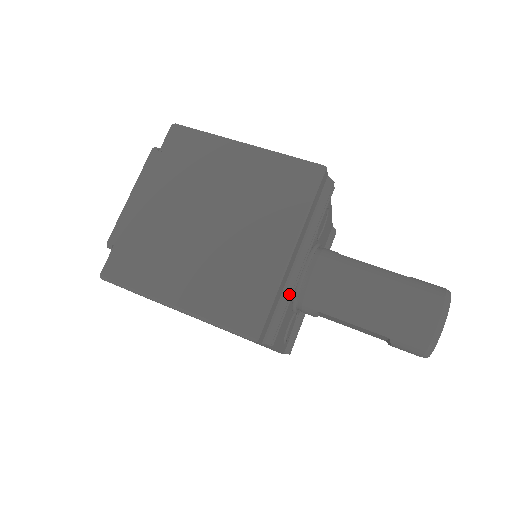
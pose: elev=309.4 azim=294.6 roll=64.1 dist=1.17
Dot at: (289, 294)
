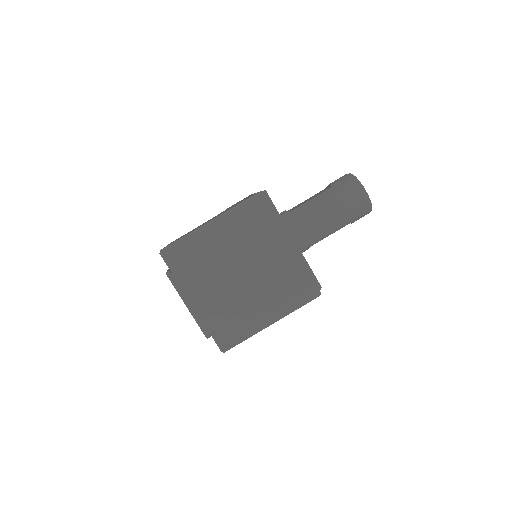
Dot at: (305, 260)
